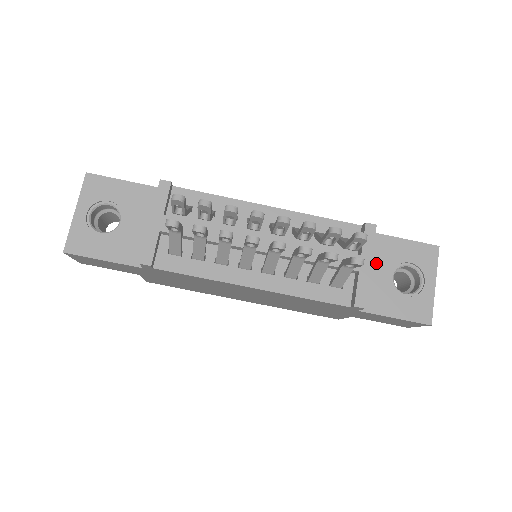
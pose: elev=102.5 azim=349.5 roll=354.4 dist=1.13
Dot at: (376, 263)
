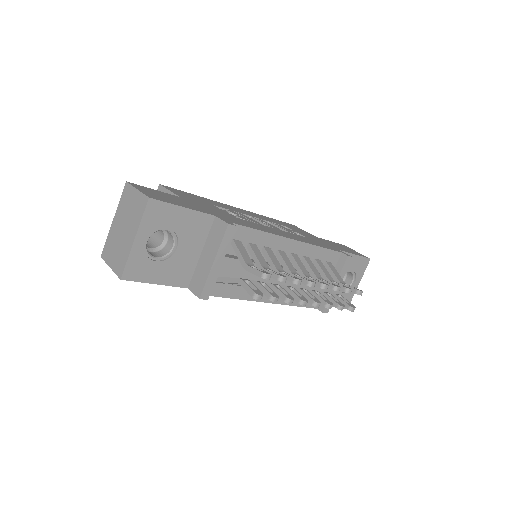
Dot at: occluded
